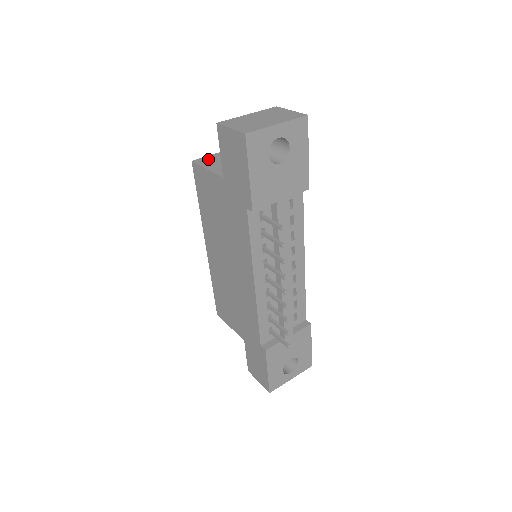
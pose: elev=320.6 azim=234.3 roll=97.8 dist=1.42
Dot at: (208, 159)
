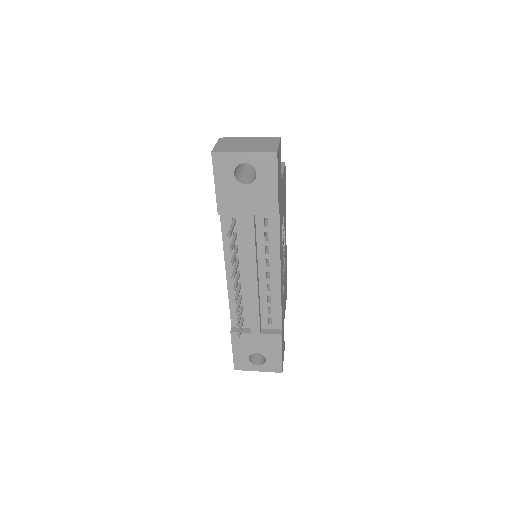
Dot at: occluded
